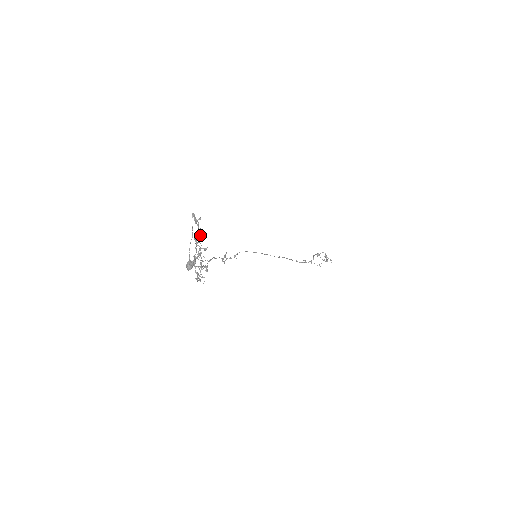
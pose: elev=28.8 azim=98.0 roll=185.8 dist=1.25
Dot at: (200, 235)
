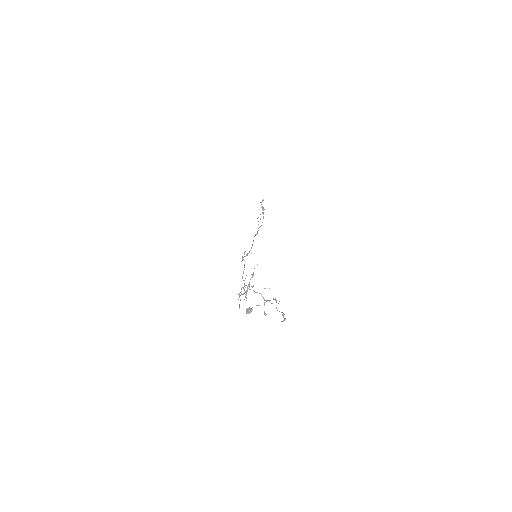
Dot at: occluded
